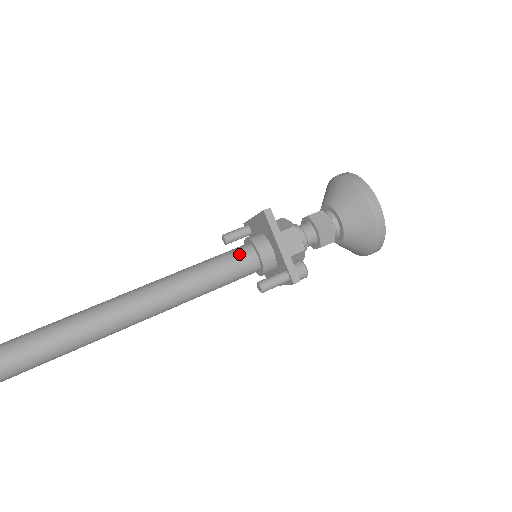
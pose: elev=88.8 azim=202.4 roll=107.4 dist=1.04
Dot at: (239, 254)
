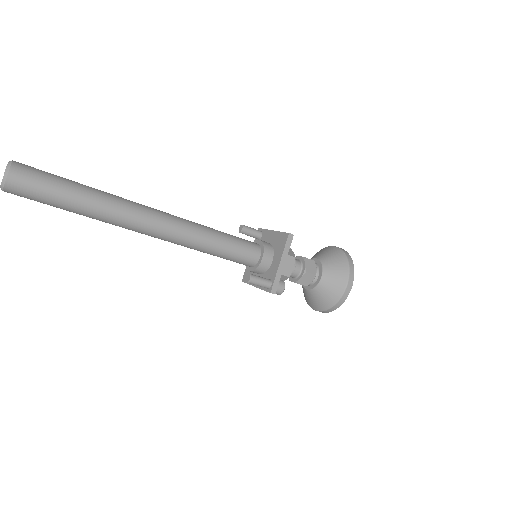
Dot at: (250, 247)
